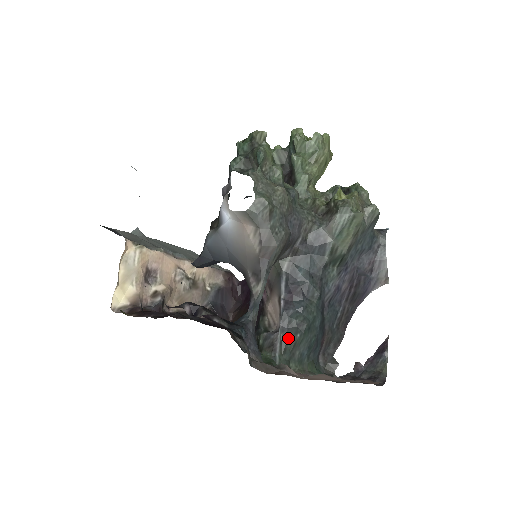
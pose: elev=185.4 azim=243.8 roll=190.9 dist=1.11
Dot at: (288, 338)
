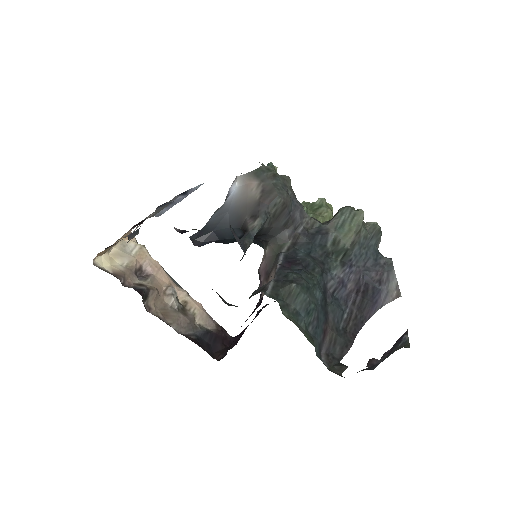
Dot at: (282, 286)
